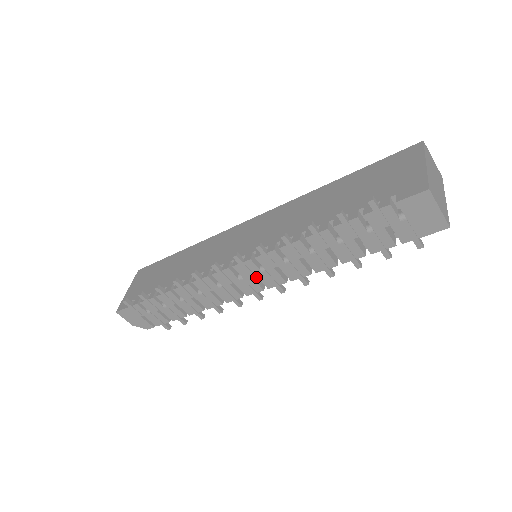
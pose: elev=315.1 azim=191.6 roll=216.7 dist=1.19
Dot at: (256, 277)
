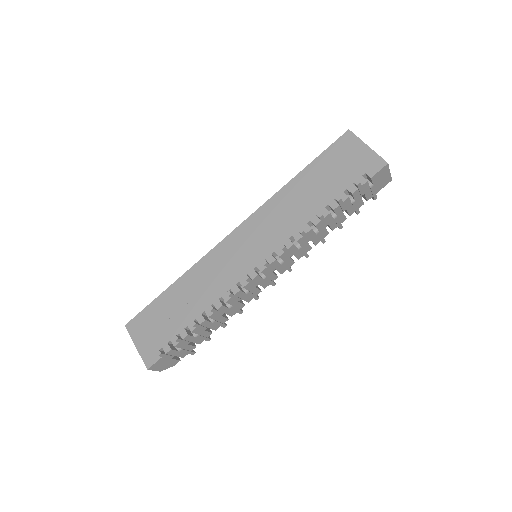
Dot at: occluded
